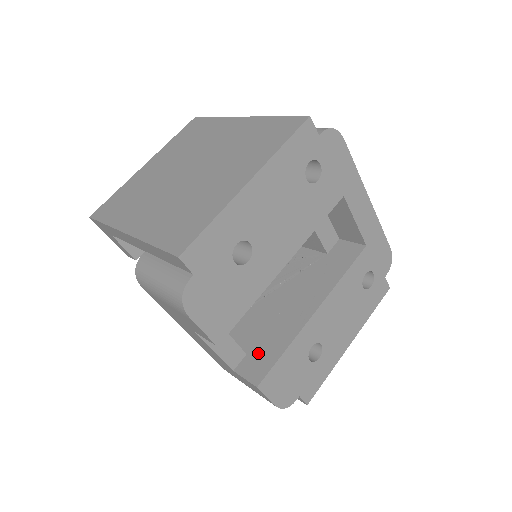
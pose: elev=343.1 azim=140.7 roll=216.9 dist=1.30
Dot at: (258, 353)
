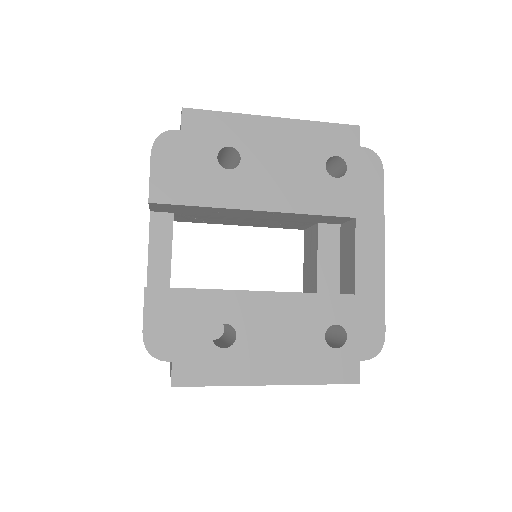
Dot at: occluded
